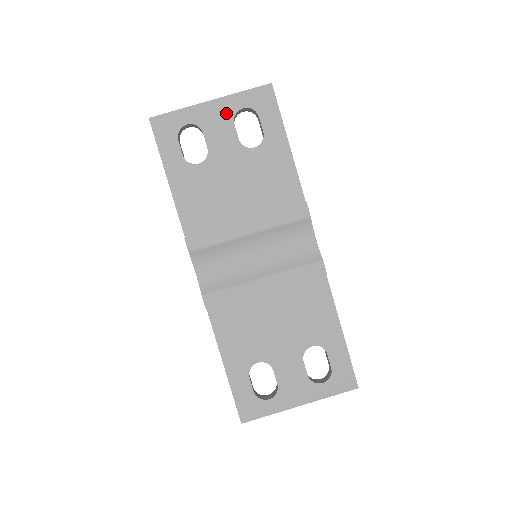
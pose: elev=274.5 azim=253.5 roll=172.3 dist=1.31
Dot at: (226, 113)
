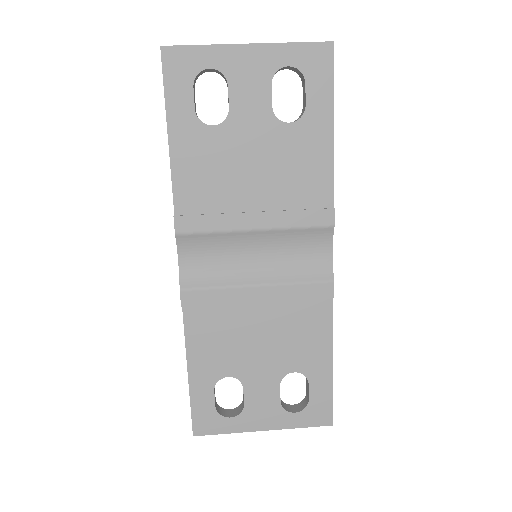
Dot at: (264, 67)
